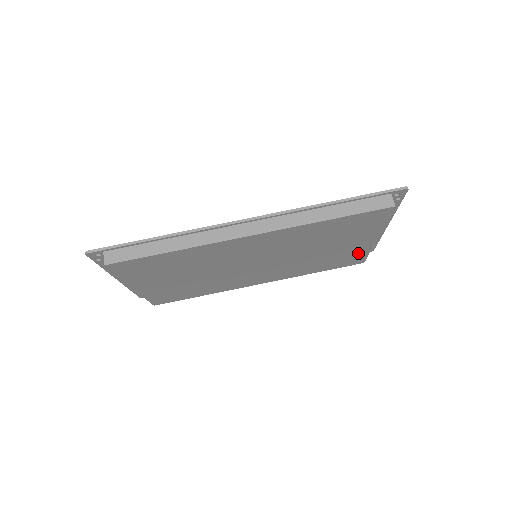
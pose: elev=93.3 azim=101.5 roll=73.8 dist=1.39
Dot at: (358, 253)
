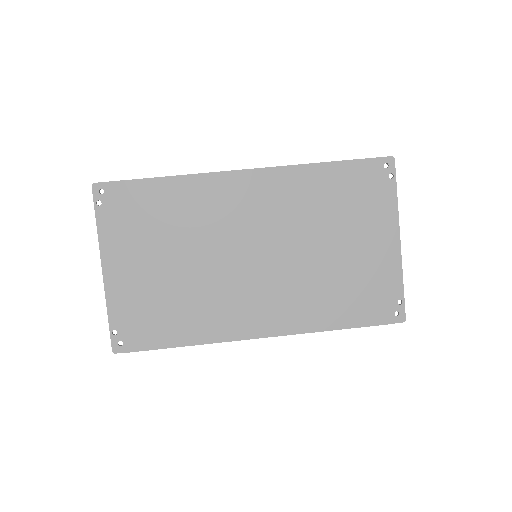
Dot at: (377, 281)
